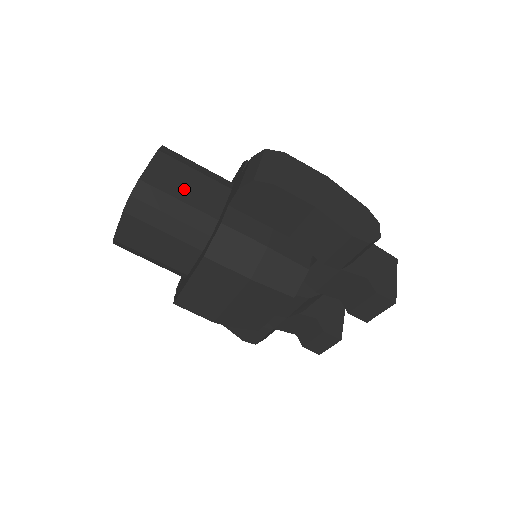
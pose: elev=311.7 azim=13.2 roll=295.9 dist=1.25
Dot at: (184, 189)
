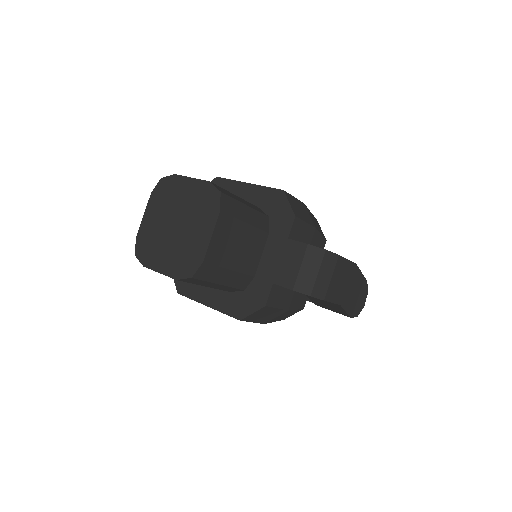
Dot at: (235, 254)
